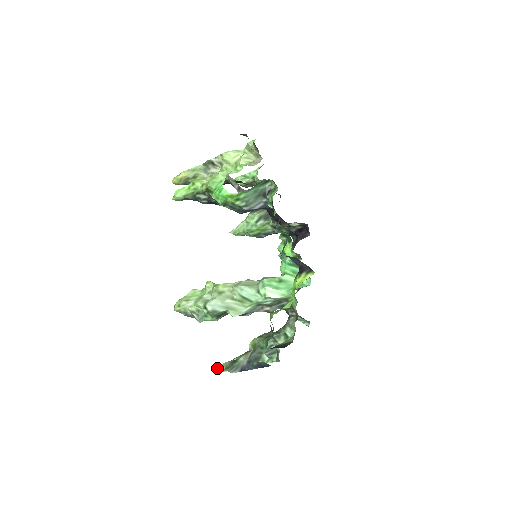
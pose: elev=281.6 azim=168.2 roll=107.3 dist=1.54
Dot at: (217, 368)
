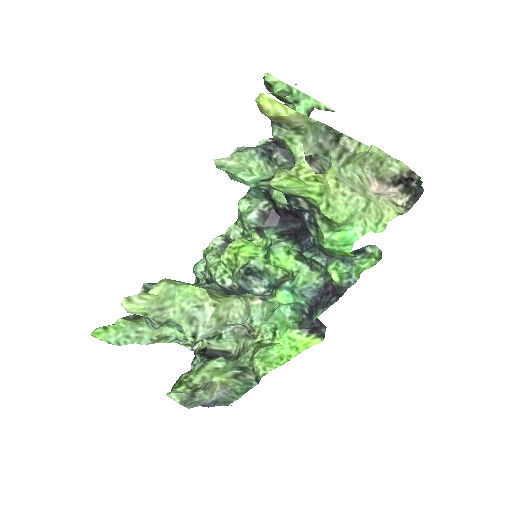
Dot at: (98, 335)
